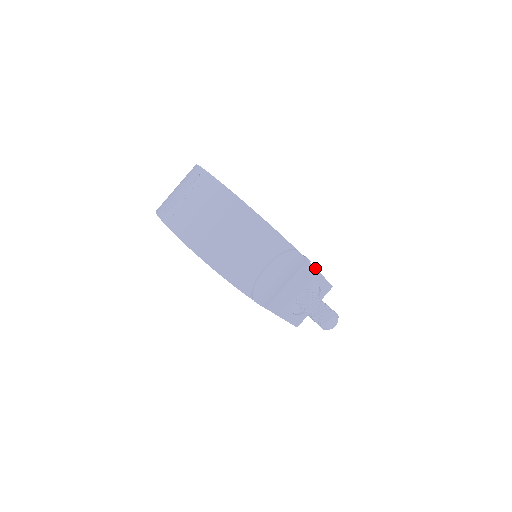
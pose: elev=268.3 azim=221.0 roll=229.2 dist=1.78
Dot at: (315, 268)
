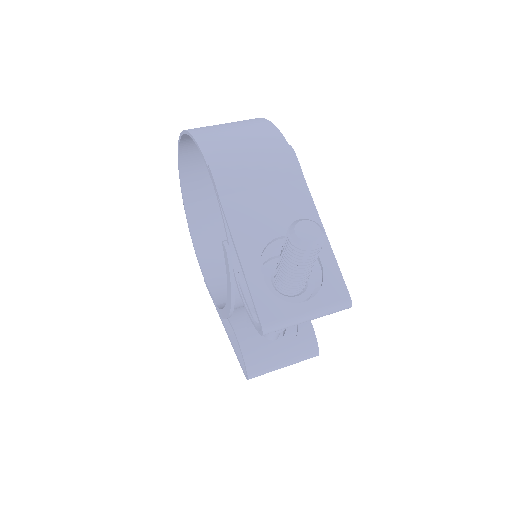
Dot at: (317, 211)
